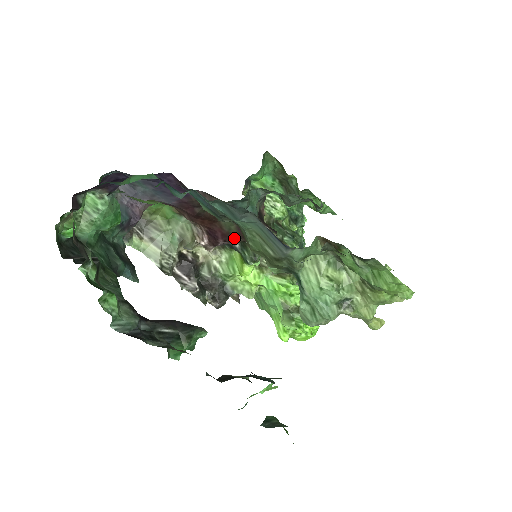
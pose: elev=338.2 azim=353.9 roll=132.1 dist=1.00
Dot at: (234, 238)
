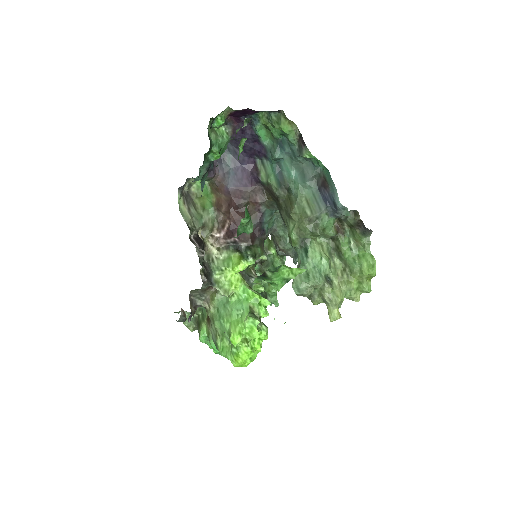
Dot at: (246, 239)
